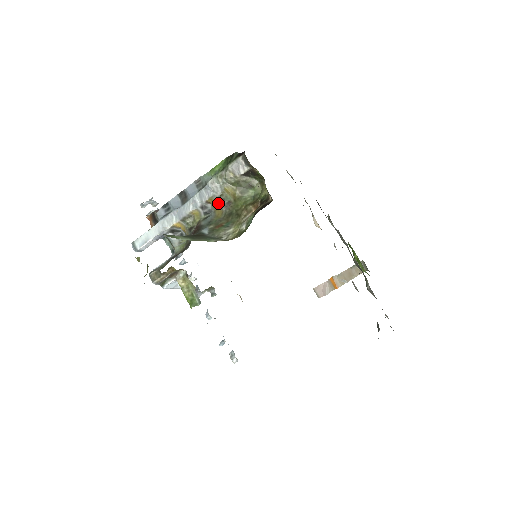
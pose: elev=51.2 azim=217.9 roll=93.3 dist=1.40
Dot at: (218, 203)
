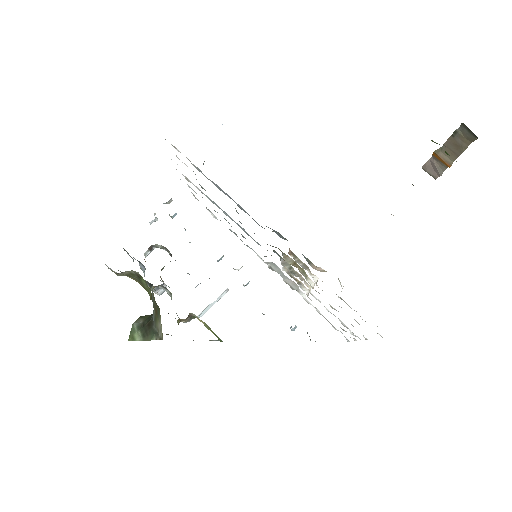
Dot at: occluded
